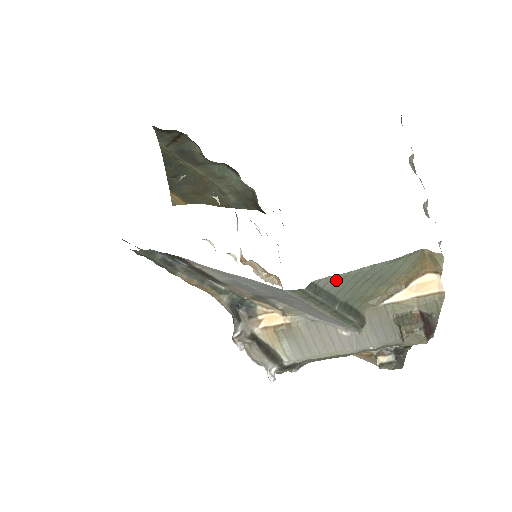
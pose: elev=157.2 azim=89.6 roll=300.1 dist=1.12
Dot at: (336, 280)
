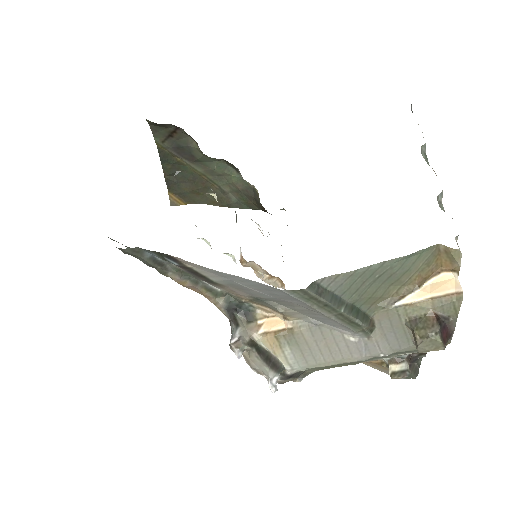
Dot at: (341, 279)
